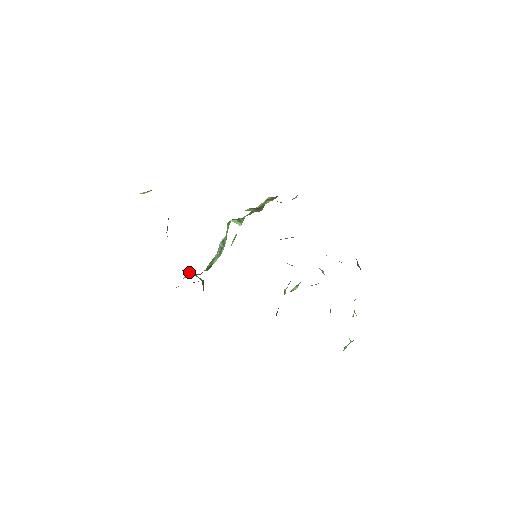
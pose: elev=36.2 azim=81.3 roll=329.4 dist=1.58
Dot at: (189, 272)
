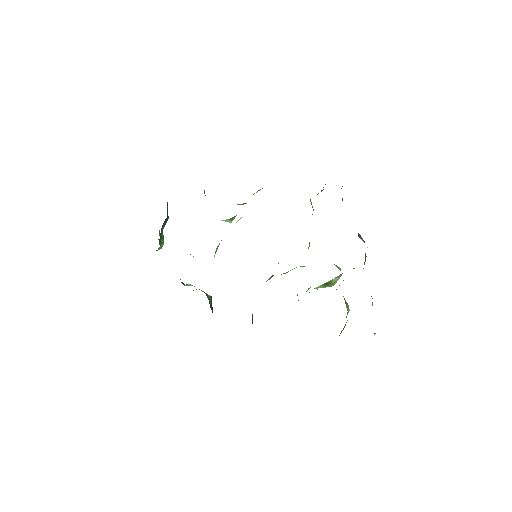
Dot at: (189, 284)
